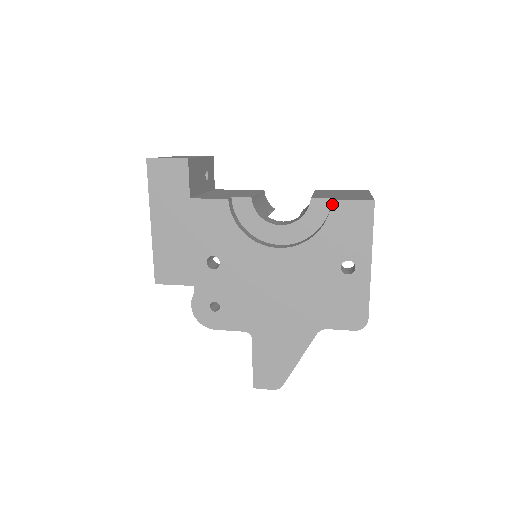
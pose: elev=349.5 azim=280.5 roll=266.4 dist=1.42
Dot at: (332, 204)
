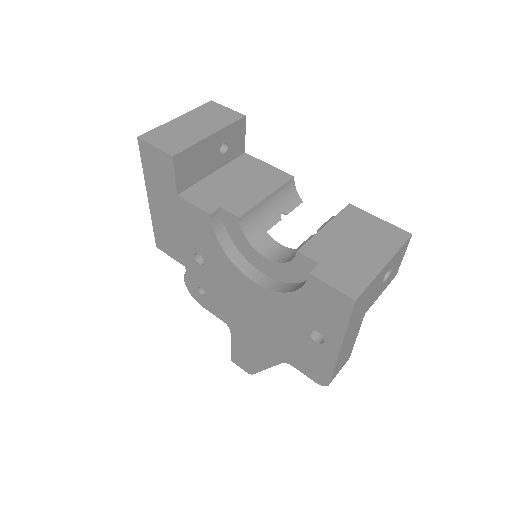
Dot at: (309, 277)
